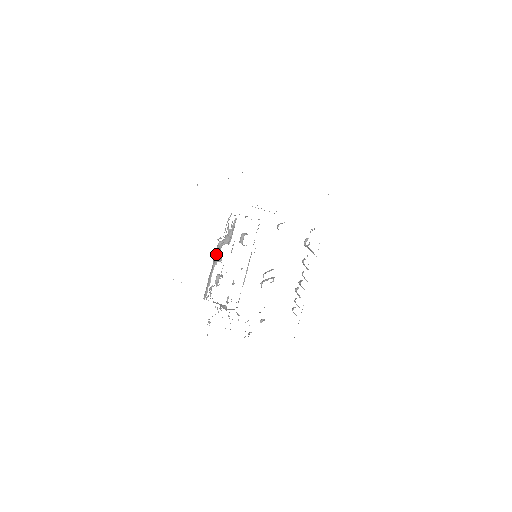
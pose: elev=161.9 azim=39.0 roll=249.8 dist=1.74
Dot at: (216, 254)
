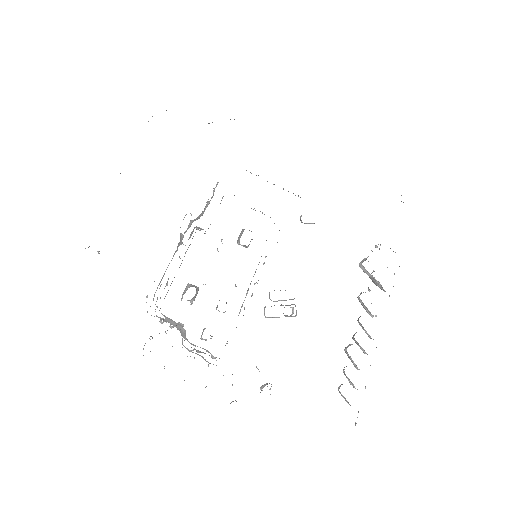
Dot at: occluded
